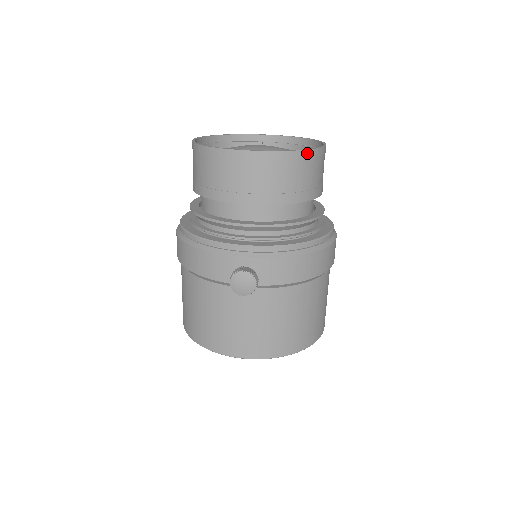
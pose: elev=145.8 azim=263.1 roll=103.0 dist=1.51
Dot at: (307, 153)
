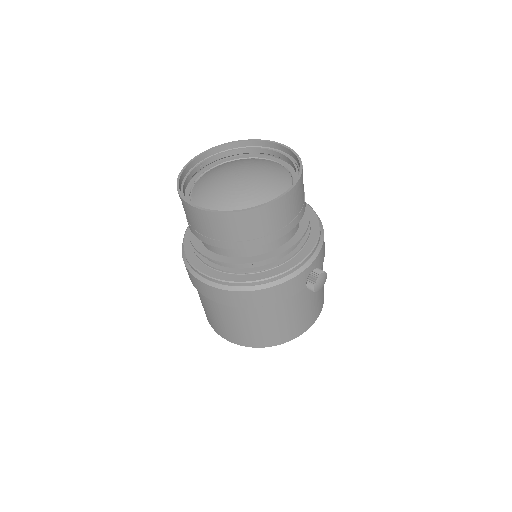
Dot at: occluded
